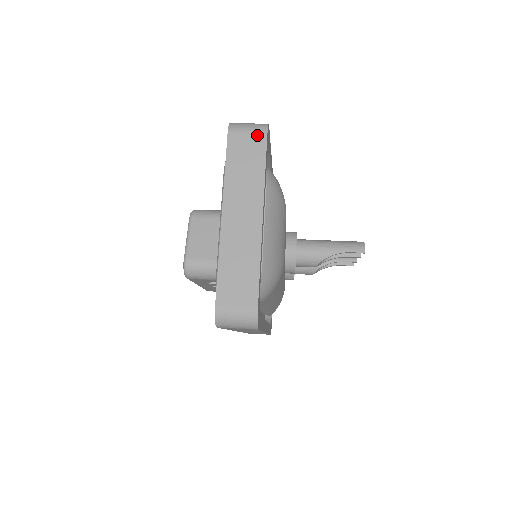
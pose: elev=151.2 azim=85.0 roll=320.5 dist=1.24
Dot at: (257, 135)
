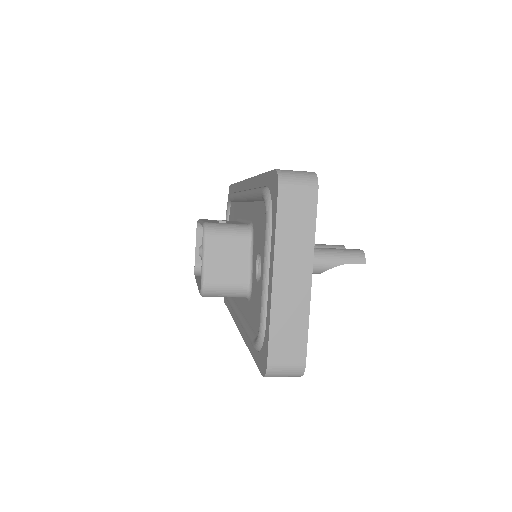
Dot at: (308, 191)
